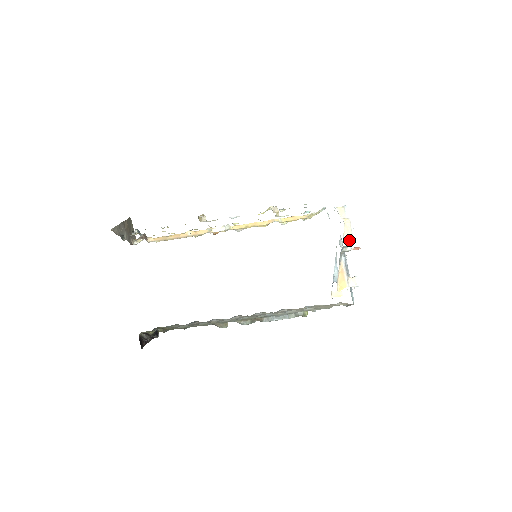
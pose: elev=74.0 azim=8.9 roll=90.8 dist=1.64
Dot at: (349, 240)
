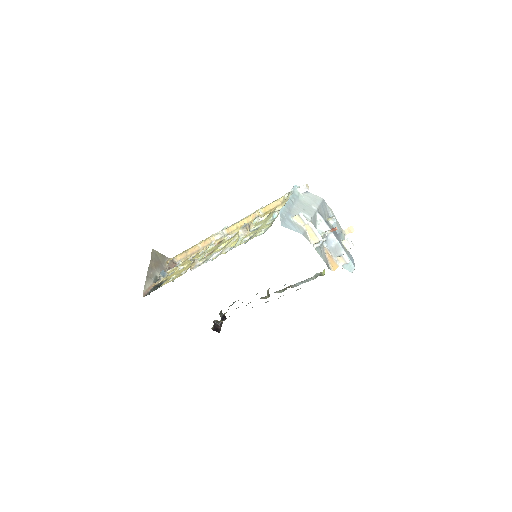
Dot at: (317, 242)
